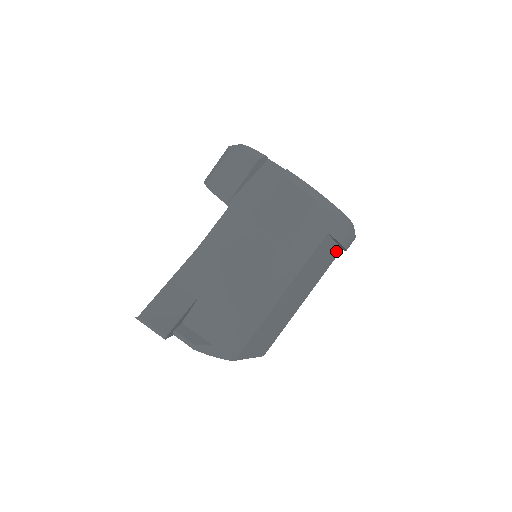
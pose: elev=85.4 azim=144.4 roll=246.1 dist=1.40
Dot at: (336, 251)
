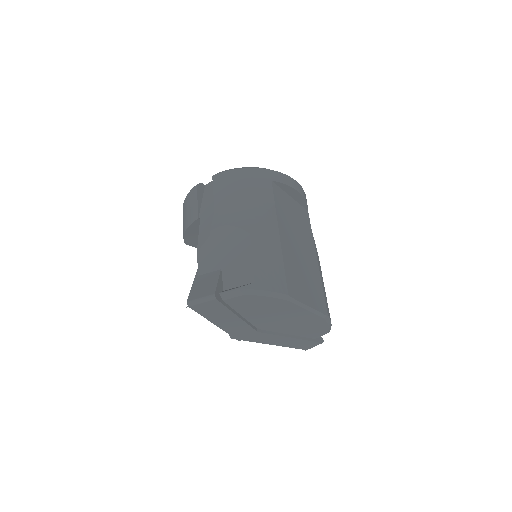
Dot at: (302, 210)
